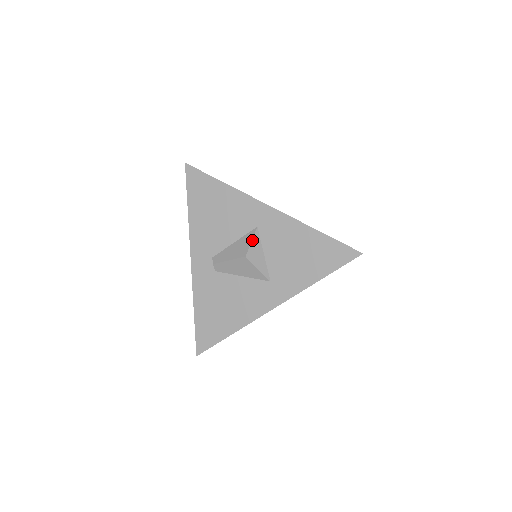
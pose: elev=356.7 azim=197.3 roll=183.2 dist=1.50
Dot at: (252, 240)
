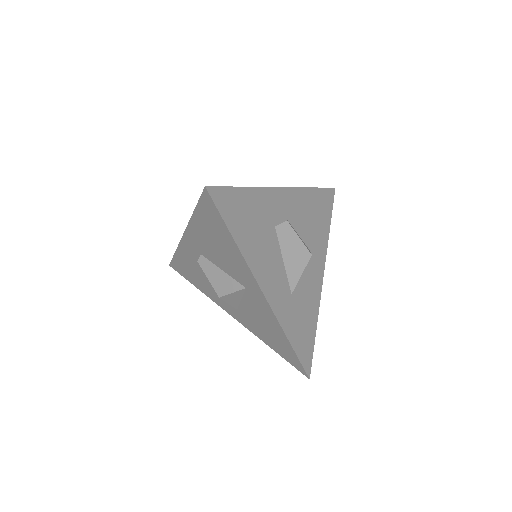
Dot at: (234, 292)
